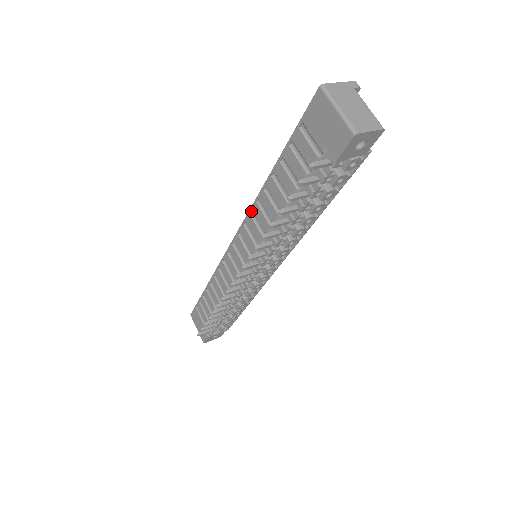
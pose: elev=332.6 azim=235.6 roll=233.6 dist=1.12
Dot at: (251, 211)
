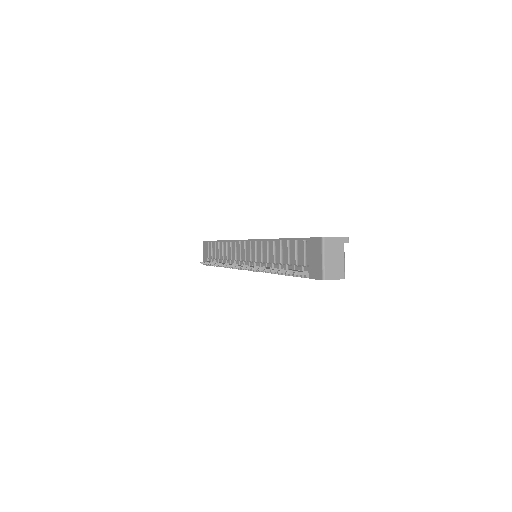
Dot at: (262, 240)
